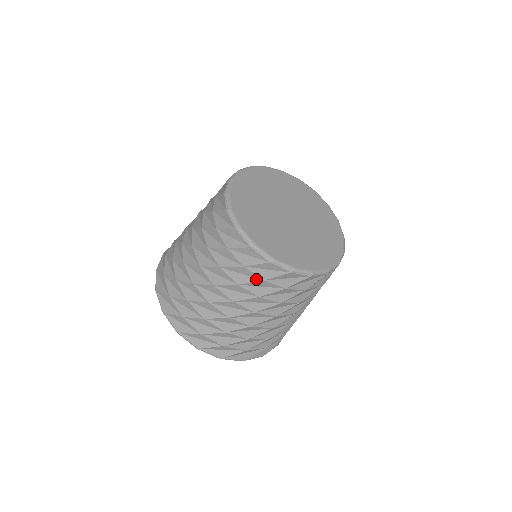
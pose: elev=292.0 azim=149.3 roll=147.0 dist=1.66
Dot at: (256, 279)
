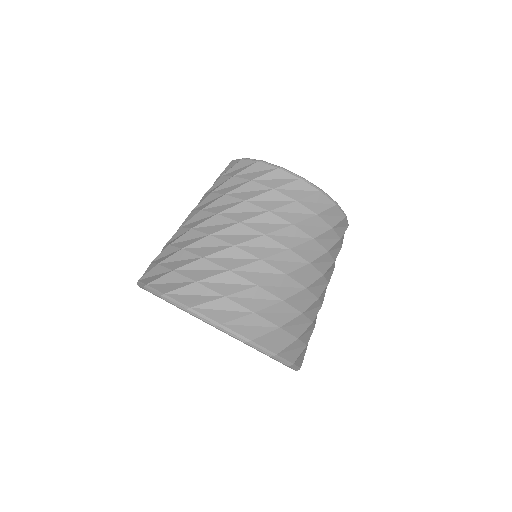
Dot at: (309, 215)
